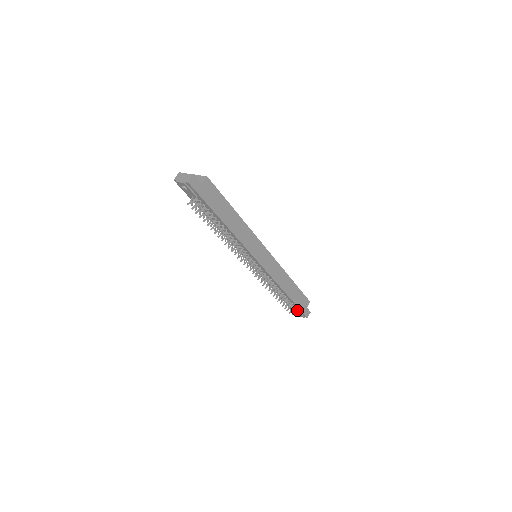
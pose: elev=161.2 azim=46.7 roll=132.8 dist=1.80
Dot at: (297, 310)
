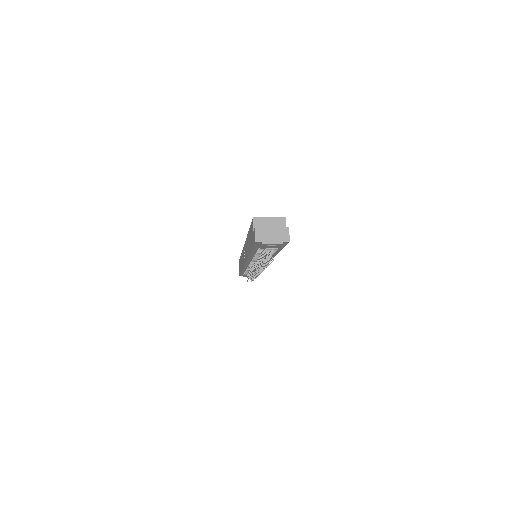
Dot at: occluded
